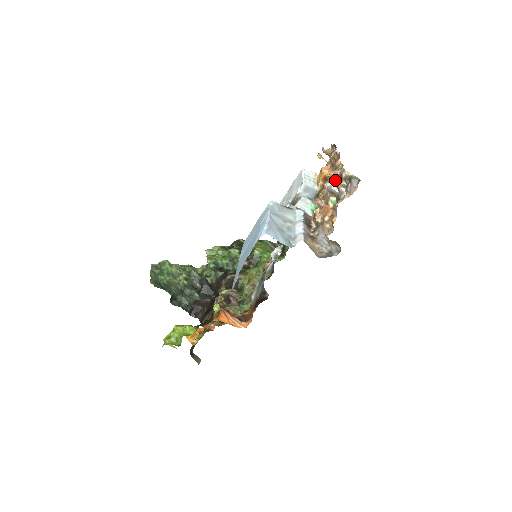
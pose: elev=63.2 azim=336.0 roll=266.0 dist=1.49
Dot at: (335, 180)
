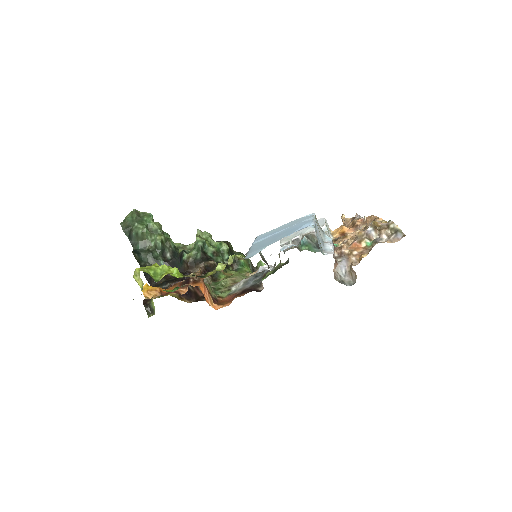
Dot at: (379, 227)
